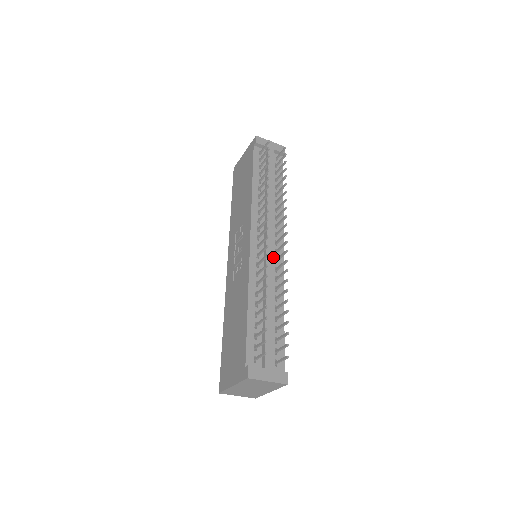
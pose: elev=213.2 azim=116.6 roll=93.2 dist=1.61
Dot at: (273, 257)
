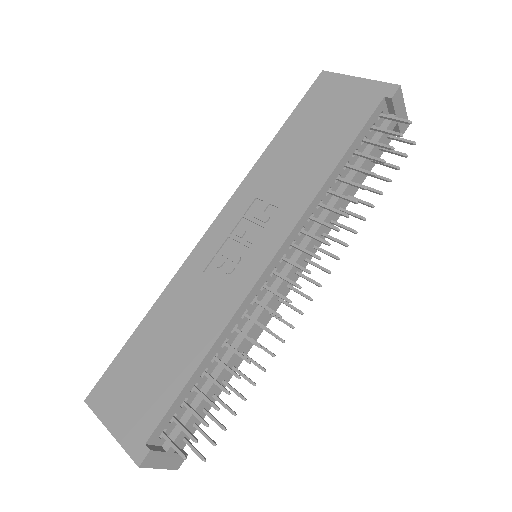
Dot at: occluded
